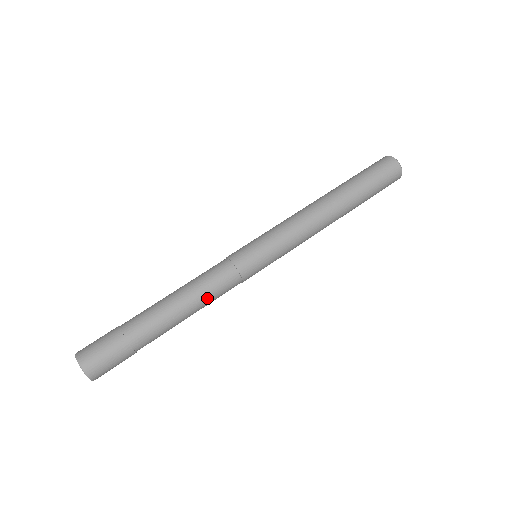
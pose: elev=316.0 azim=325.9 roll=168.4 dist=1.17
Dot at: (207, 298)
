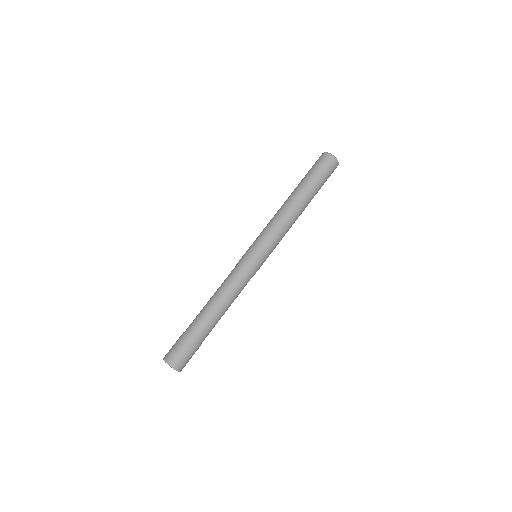
Dot at: occluded
